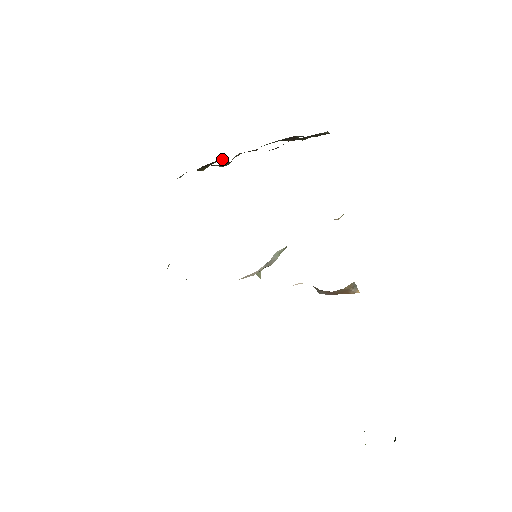
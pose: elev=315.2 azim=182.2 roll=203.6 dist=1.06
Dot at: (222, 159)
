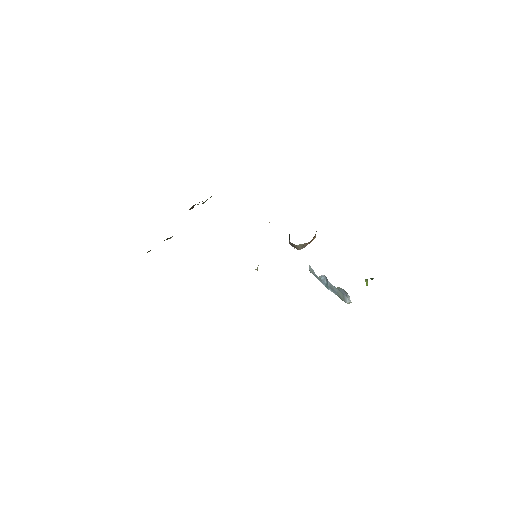
Dot at: occluded
